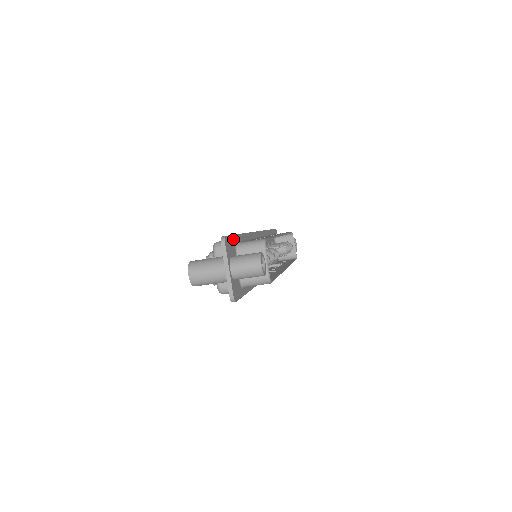
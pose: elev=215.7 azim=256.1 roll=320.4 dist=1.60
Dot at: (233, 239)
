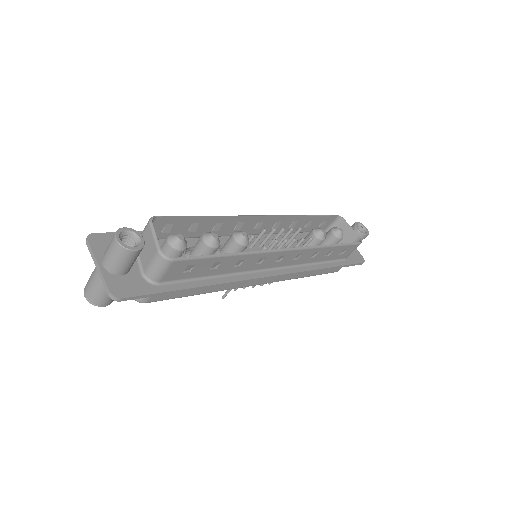
Dot at: occluded
